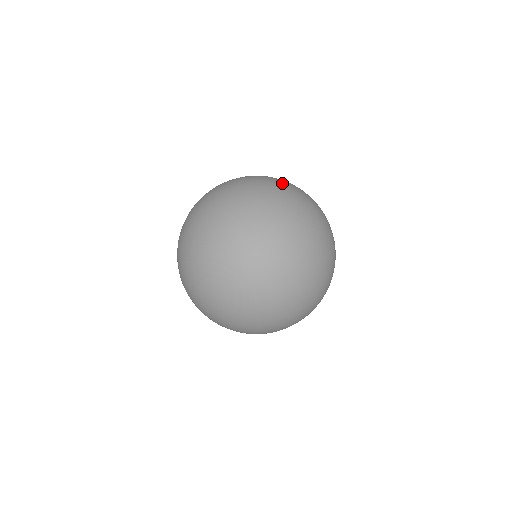
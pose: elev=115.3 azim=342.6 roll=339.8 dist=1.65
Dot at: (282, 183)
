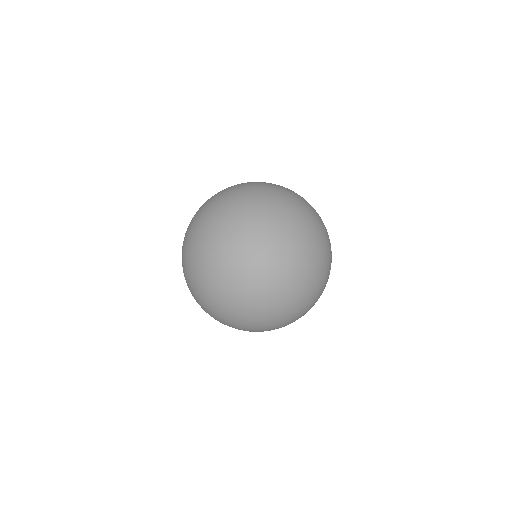
Dot at: (250, 234)
